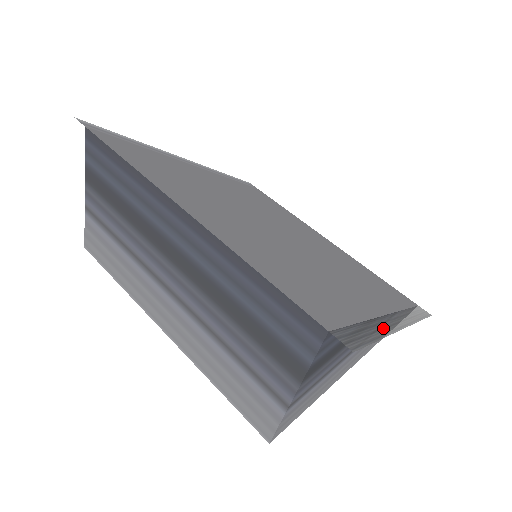
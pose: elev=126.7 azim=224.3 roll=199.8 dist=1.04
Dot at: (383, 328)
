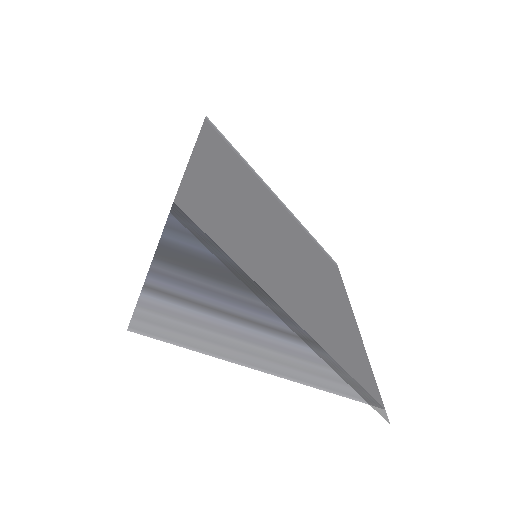
Dot at: (254, 288)
